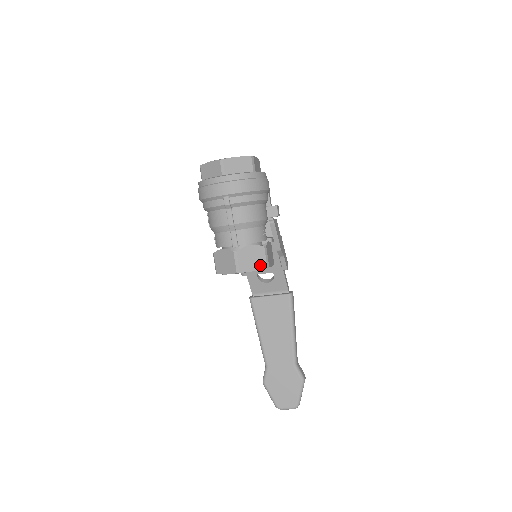
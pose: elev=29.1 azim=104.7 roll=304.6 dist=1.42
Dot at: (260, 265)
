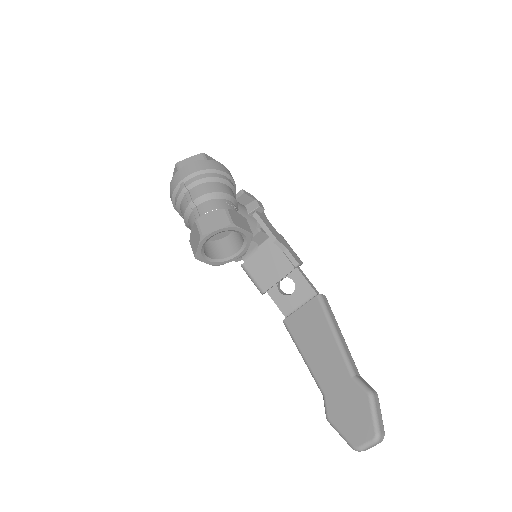
Dot at: (223, 224)
